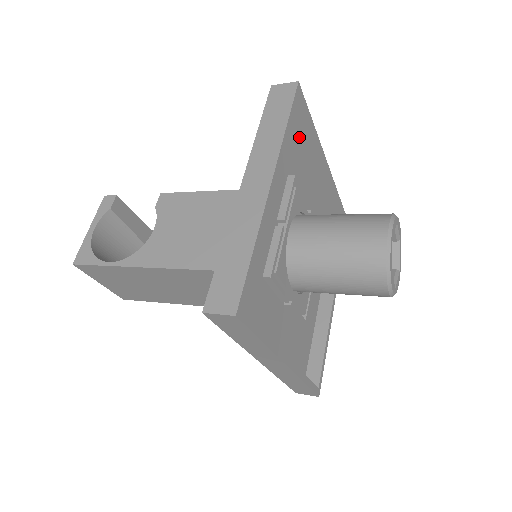
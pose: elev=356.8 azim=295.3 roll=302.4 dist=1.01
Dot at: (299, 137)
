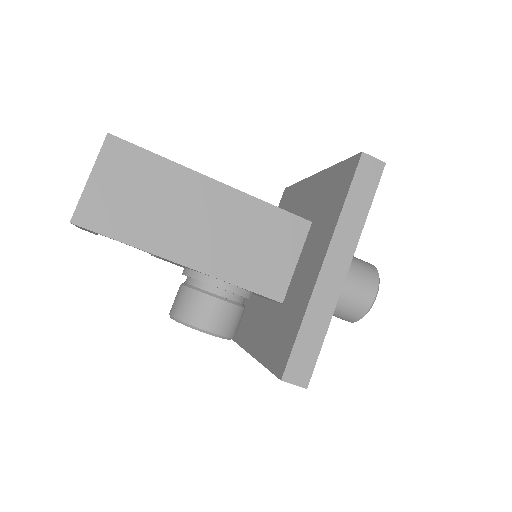
Dot at: occluded
